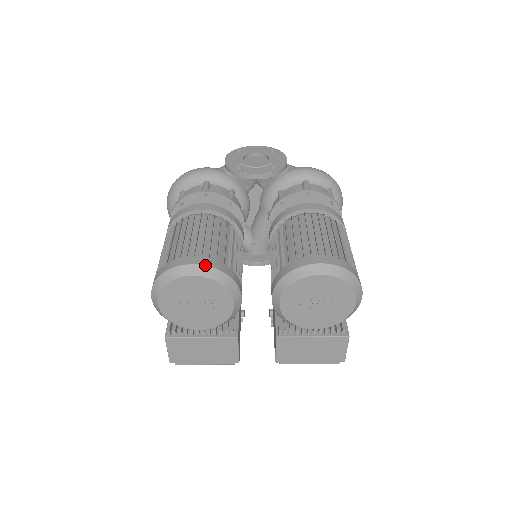
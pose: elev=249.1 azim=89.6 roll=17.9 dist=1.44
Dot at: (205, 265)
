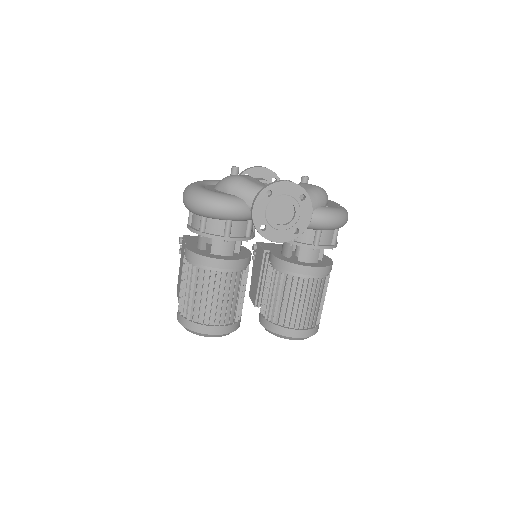
Dot at: (222, 335)
